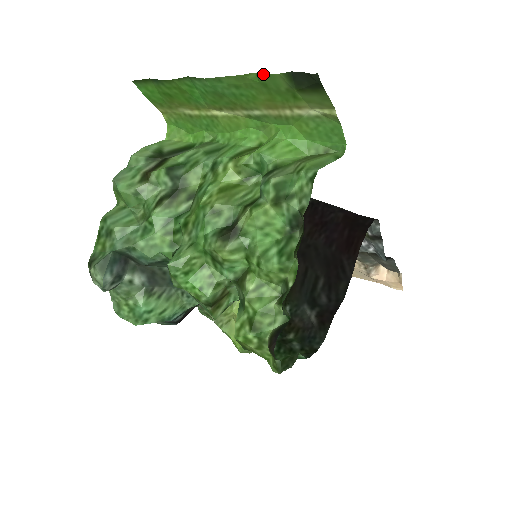
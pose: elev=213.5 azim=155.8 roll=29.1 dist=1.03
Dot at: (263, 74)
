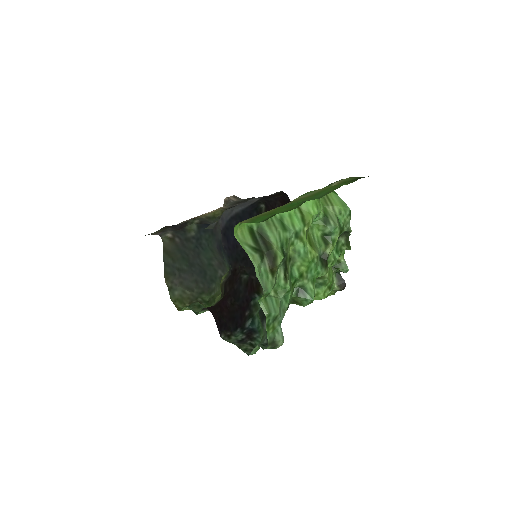
Dot at: occluded
